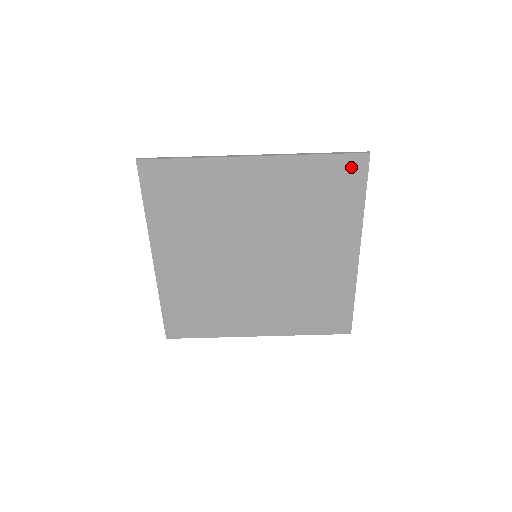
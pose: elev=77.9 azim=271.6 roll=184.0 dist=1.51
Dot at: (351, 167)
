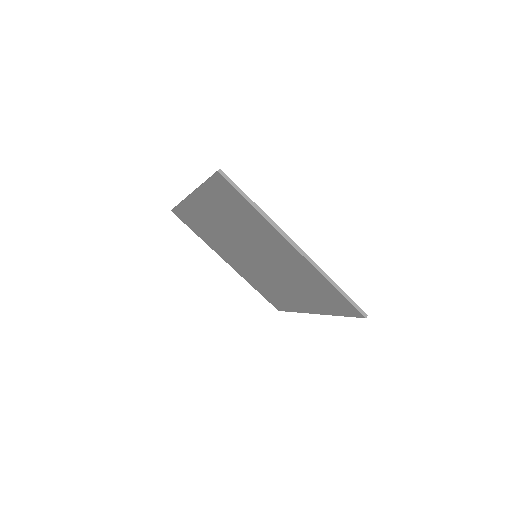
Dot at: (349, 308)
